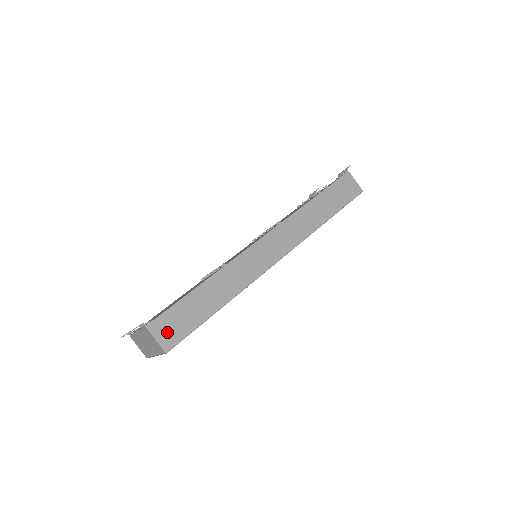
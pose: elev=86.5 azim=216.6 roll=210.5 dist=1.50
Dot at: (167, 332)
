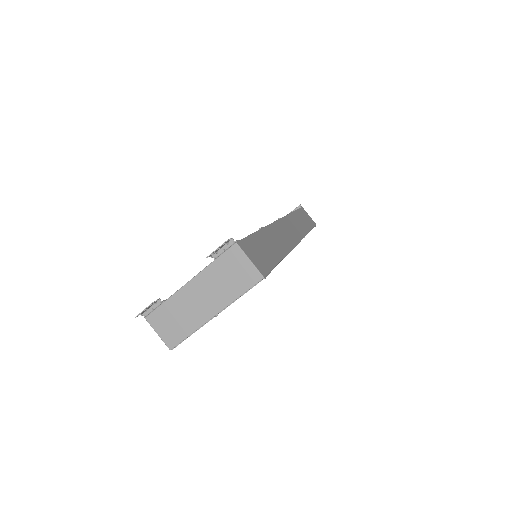
Dot at: (255, 258)
